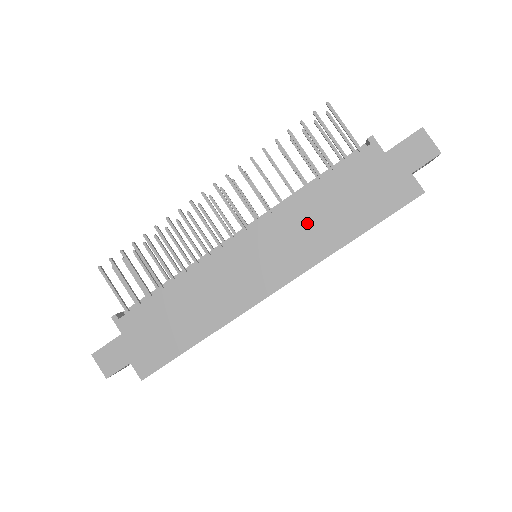
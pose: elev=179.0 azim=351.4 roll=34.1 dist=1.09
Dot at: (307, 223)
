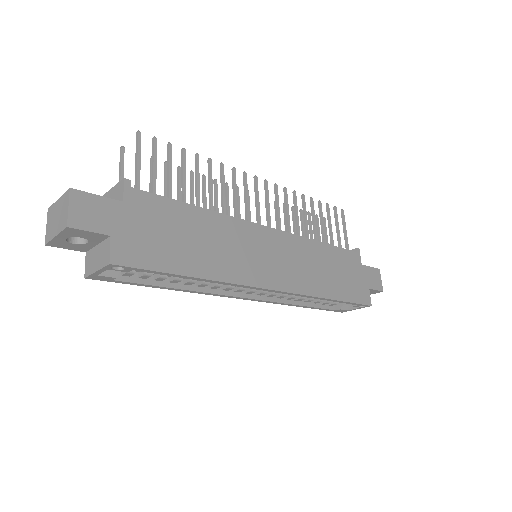
Dot at: (312, 262)
